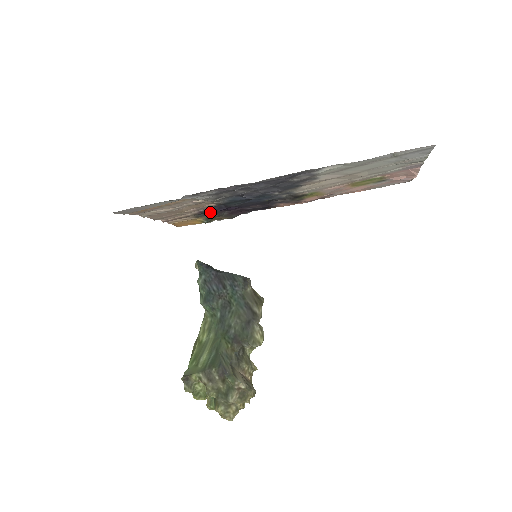
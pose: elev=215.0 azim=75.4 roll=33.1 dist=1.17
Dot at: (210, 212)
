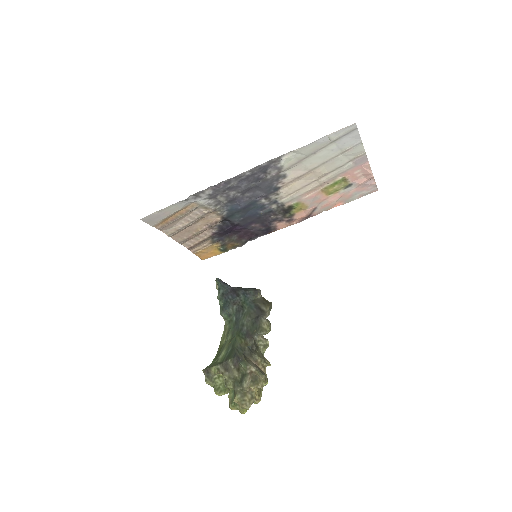
Dot at: (222, 234)
